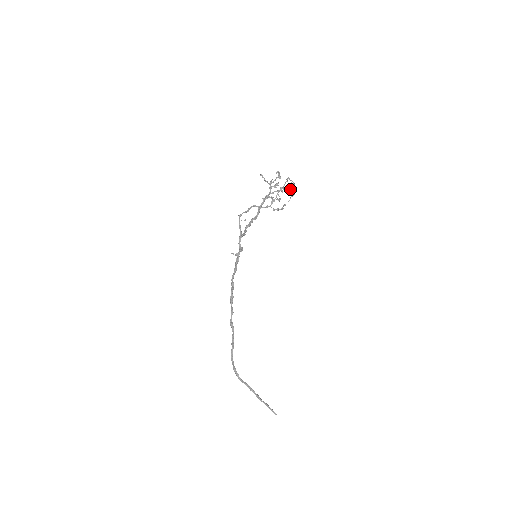
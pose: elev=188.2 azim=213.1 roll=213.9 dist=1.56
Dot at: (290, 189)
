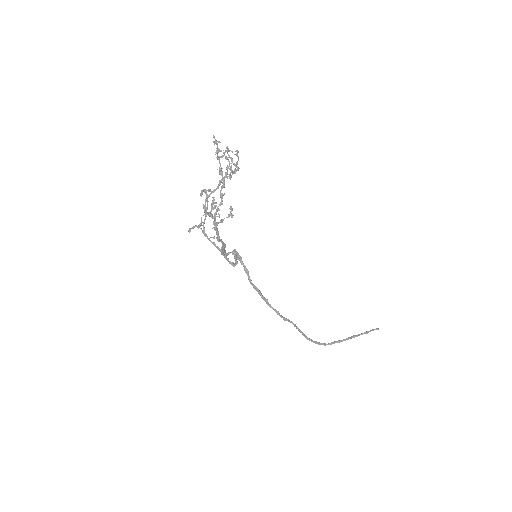
Dot at: (230, 169)
